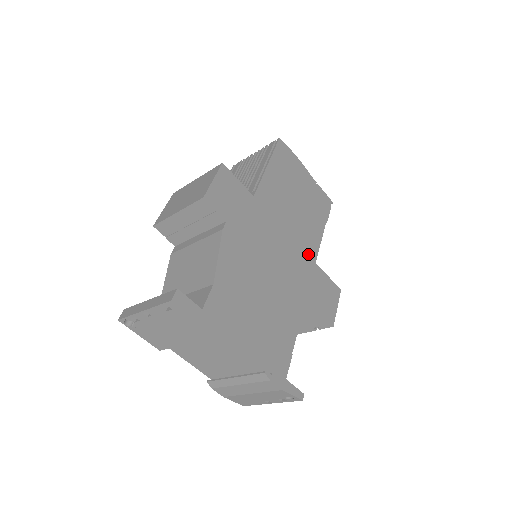
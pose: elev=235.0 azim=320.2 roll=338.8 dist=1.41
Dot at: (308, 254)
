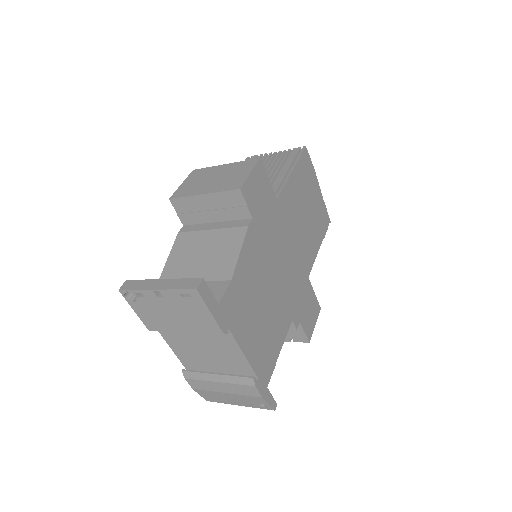
Dot at: (305, 267)
